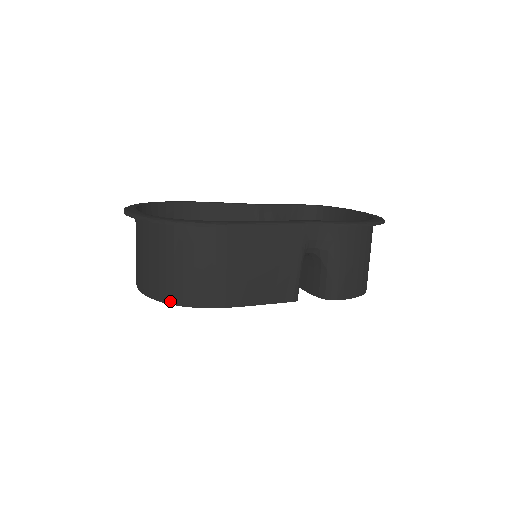
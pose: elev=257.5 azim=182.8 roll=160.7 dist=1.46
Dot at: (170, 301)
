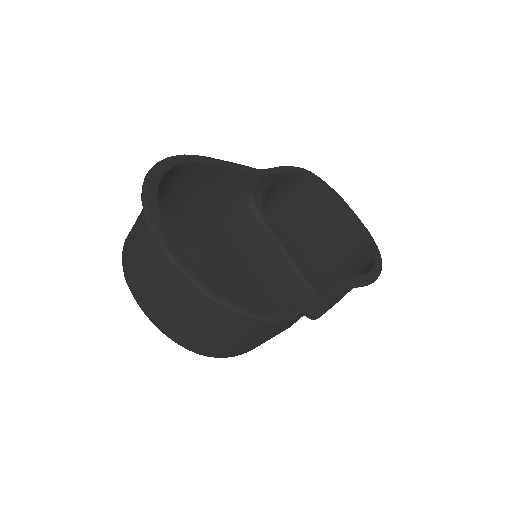
Dot at: (195, 350)
